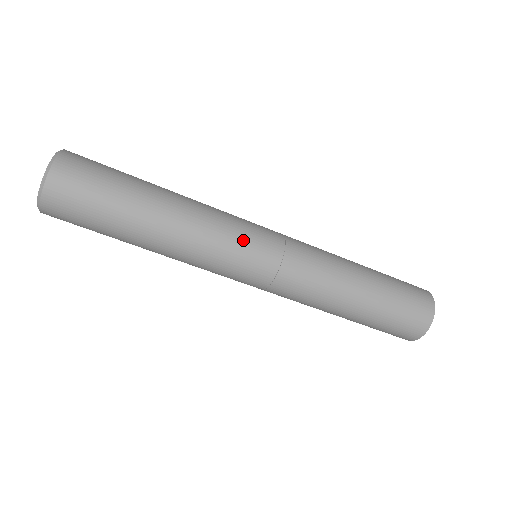
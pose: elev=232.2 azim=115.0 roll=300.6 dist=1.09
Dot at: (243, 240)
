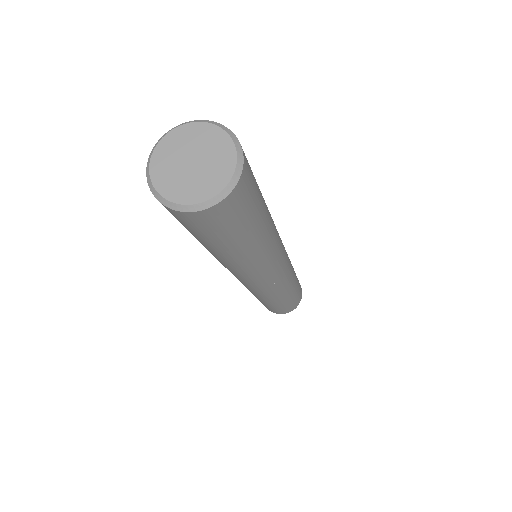
Dot at: (271, 272)
